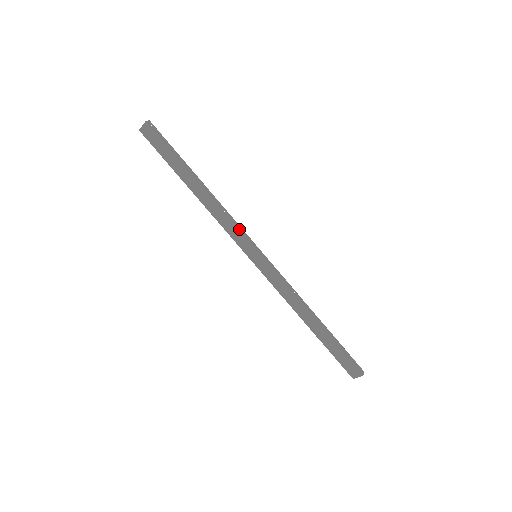
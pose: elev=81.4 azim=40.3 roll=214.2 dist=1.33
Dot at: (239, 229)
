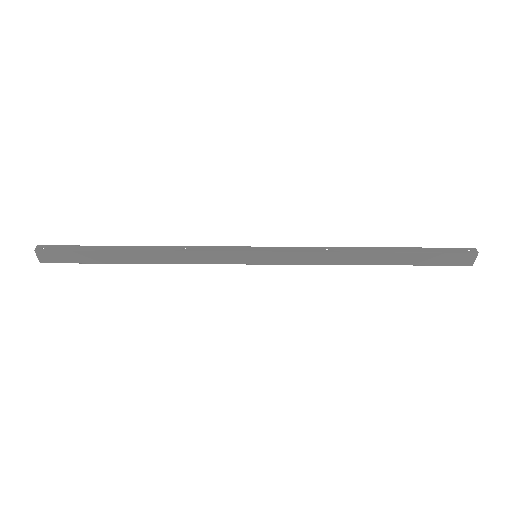
Dot at: (214, 250)
